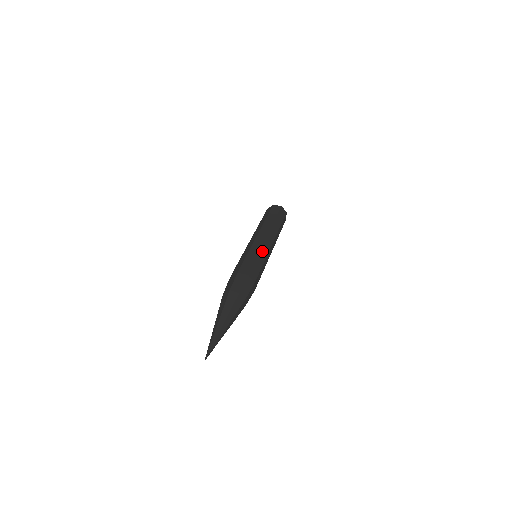
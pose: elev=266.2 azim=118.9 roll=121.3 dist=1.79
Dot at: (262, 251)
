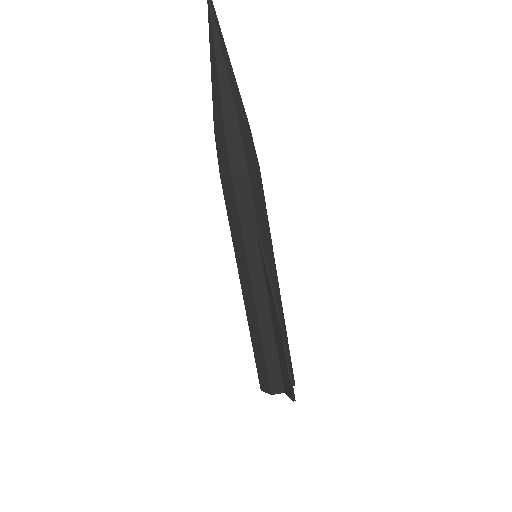
Dot at: occluded
